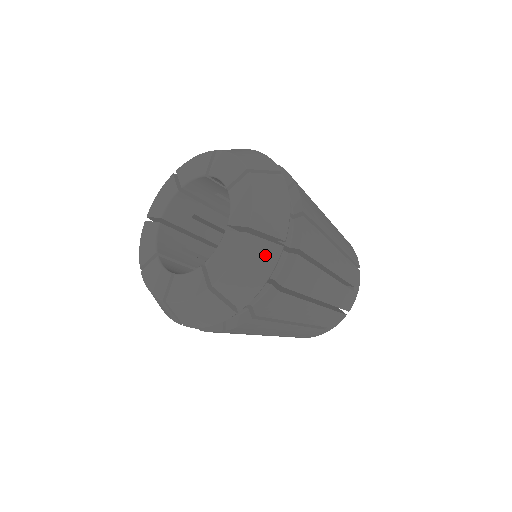
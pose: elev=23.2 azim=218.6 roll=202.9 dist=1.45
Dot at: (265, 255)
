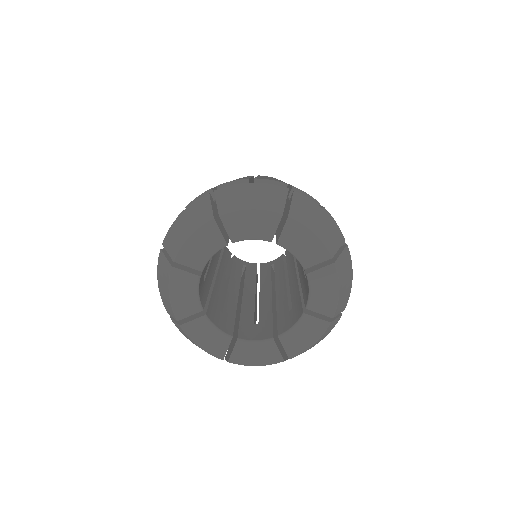
Dot at: (346, 263)
